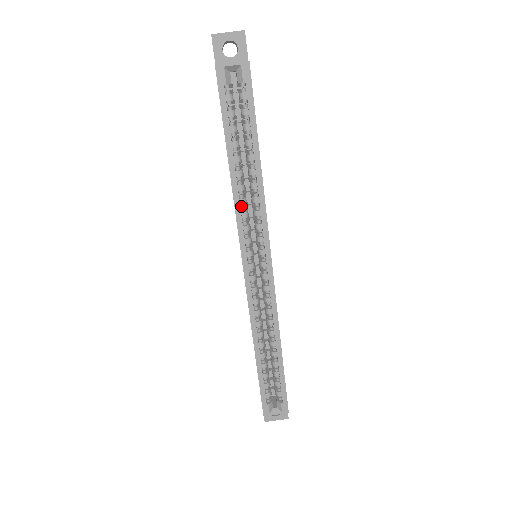
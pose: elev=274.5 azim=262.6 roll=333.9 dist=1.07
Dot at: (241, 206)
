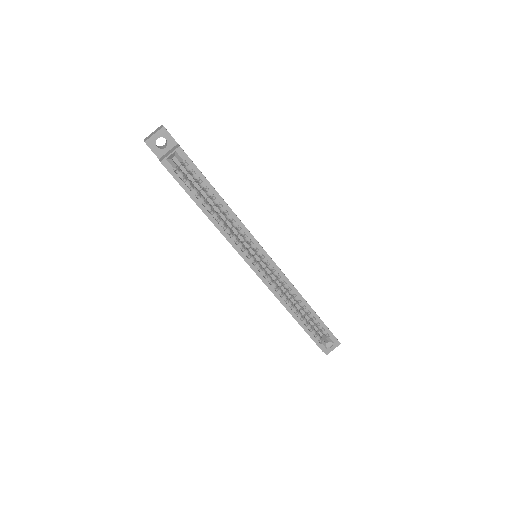
Dot at: (228, 234)
